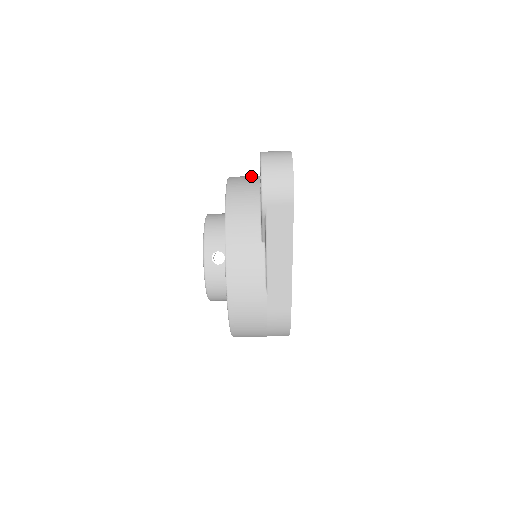
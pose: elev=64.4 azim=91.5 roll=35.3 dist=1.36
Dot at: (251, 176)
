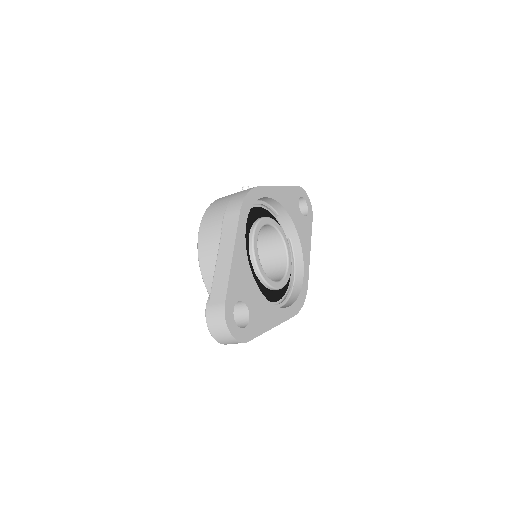
Dot at: (212, 245)
